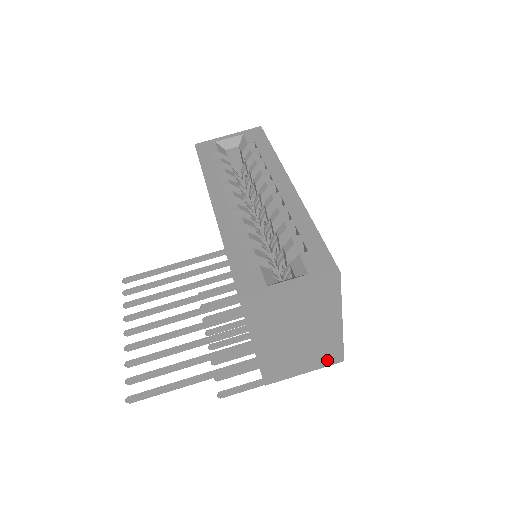
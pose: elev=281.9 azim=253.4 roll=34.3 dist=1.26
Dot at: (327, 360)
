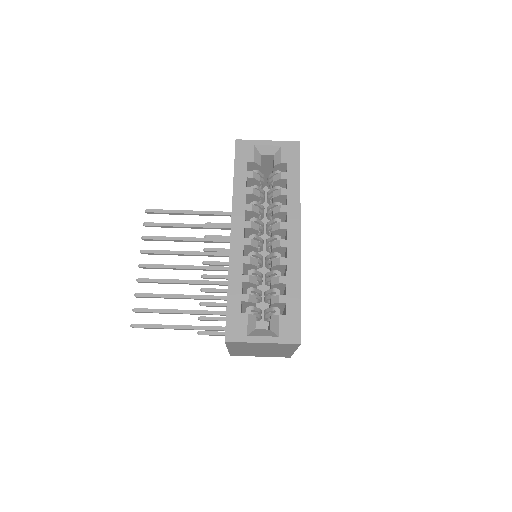
Dot at: (278, 356)
